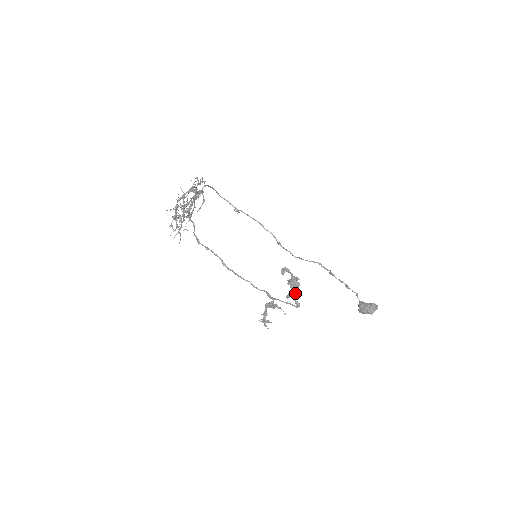
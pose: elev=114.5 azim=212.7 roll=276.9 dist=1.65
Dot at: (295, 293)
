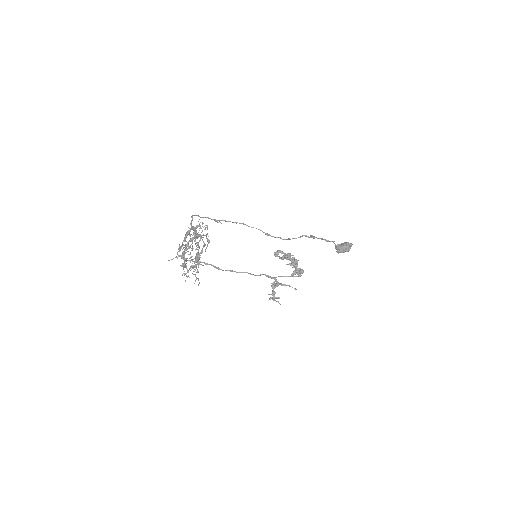
Dot at: (300, 271)
